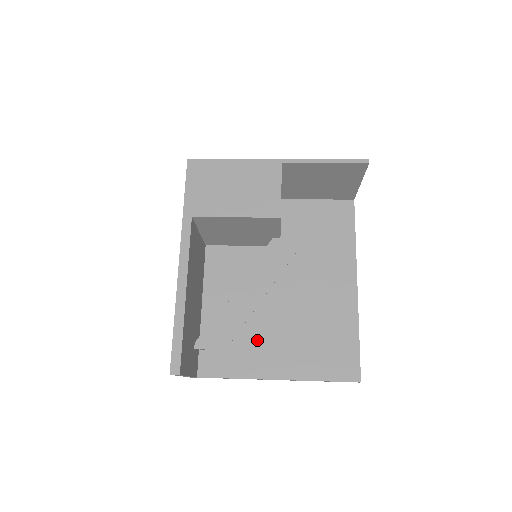
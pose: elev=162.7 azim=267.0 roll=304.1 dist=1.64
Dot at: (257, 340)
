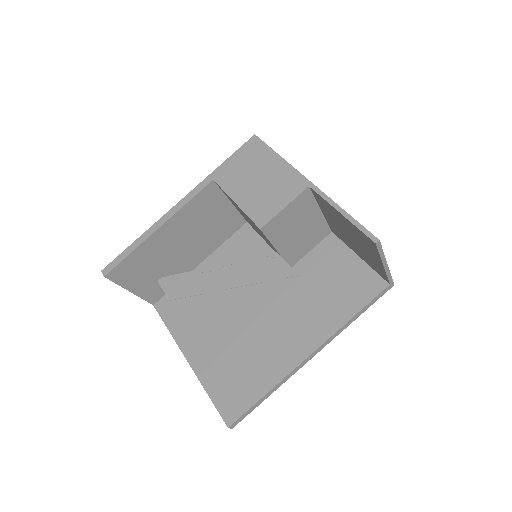
Dot at: (205, 319)
